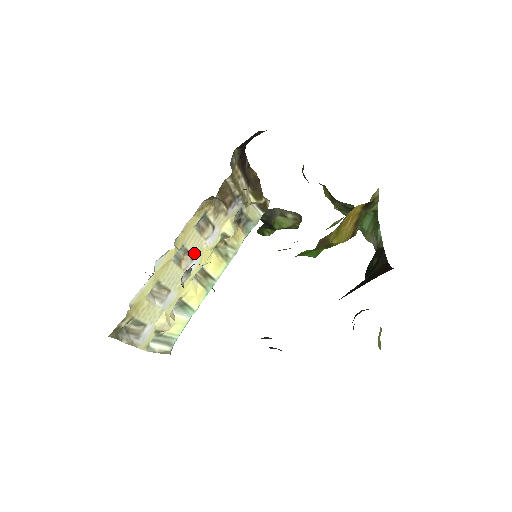
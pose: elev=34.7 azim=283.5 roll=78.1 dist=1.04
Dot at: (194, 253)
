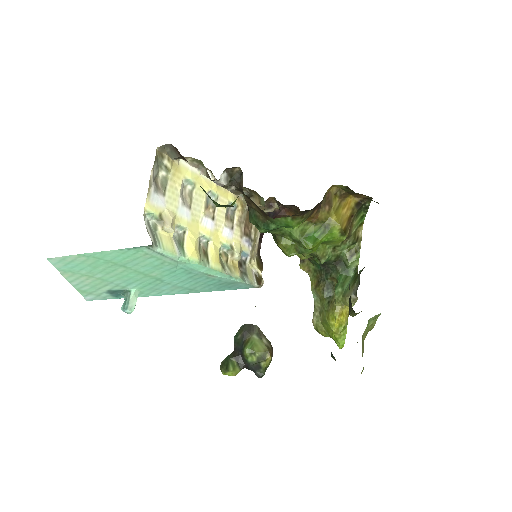
Dot at: (215, 219)
